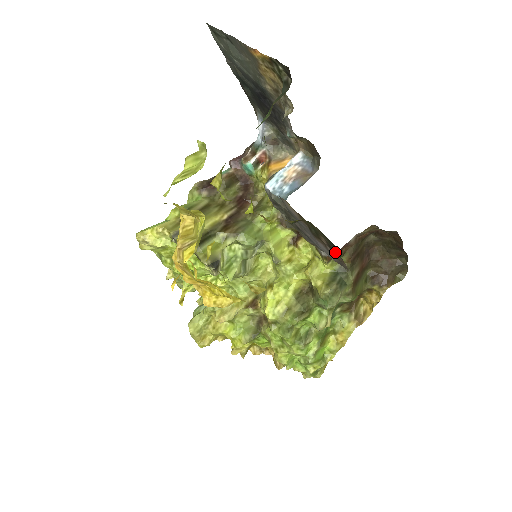
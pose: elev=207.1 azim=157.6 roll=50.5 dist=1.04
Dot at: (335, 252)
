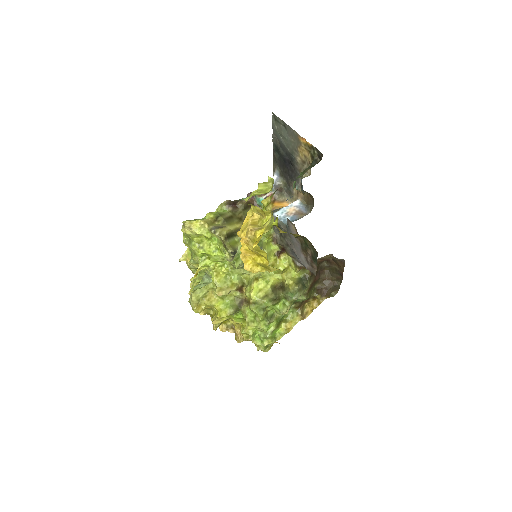
Dot at: (314, 261)
